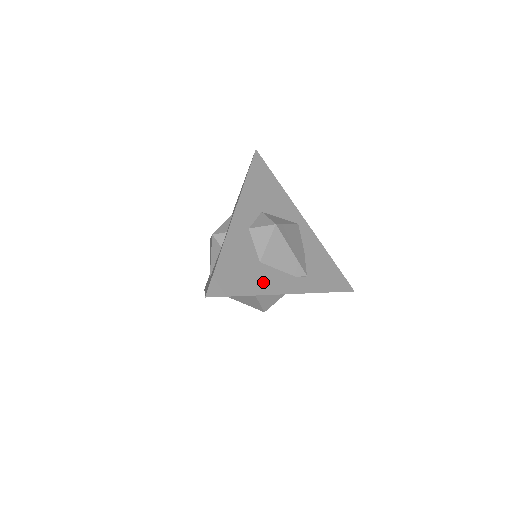
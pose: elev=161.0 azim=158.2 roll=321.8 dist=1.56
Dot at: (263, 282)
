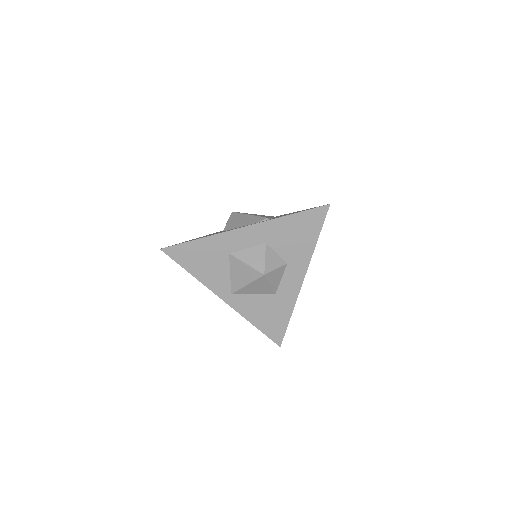
Dot at: occluded
